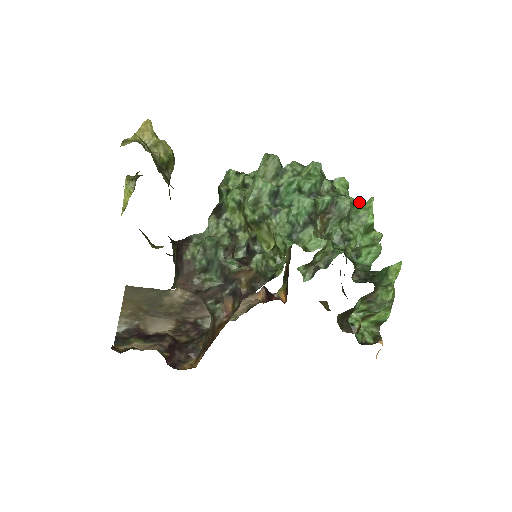
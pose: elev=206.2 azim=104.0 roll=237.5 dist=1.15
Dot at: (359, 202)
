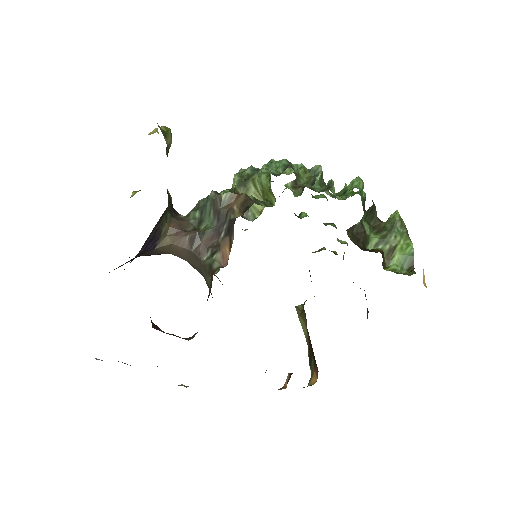
Dot at: occluded
